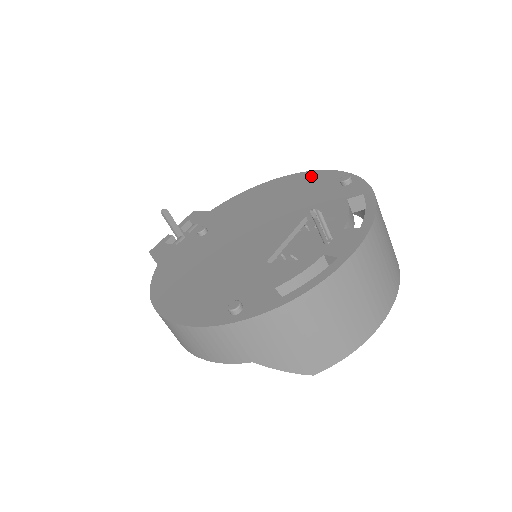
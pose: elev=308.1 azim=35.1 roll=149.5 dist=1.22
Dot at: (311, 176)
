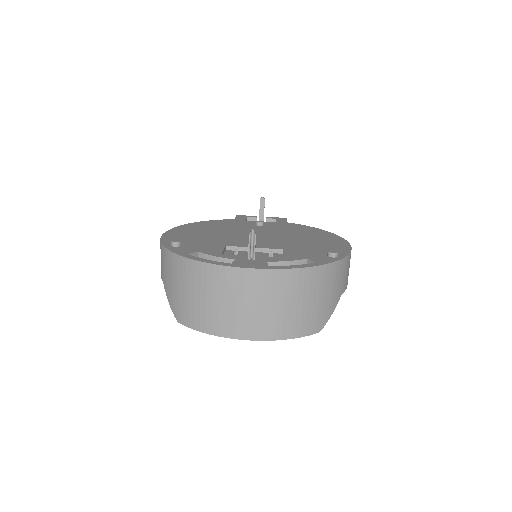
Dot at: (341, 244)
